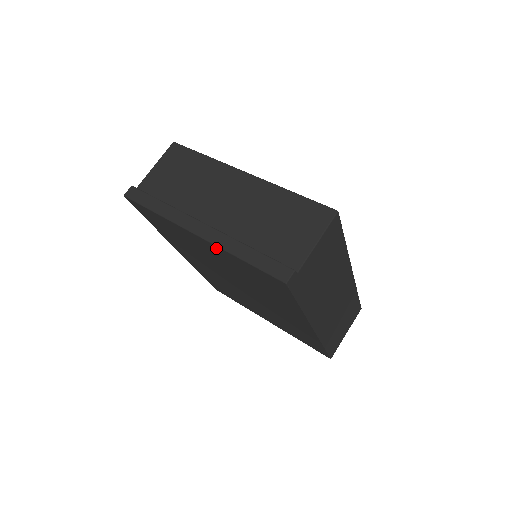
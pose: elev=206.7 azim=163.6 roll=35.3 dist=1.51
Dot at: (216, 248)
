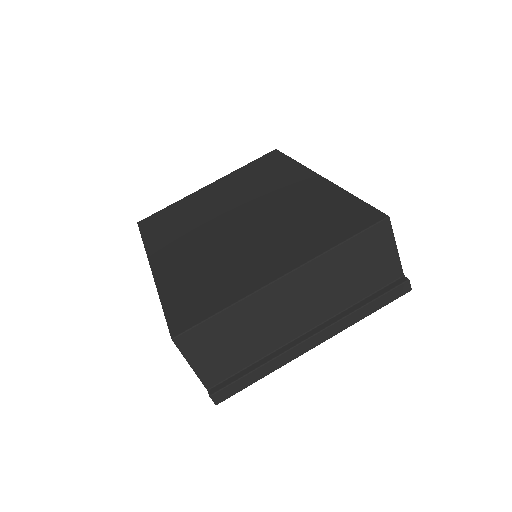
Dot at: occluded
